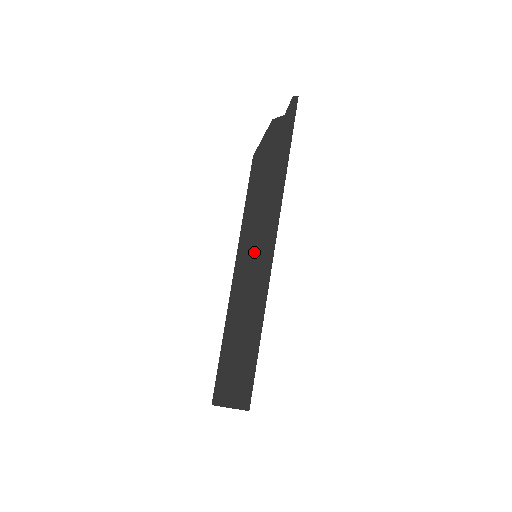
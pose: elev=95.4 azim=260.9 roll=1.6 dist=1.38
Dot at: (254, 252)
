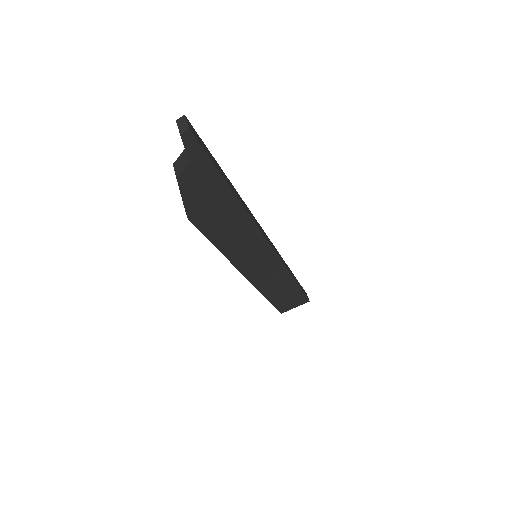
Dot at: (254, 261)
